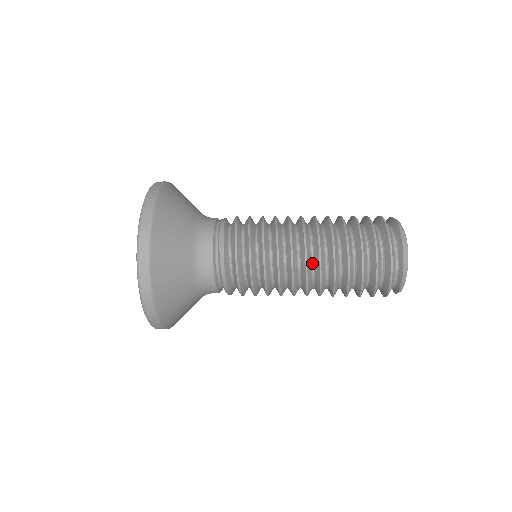
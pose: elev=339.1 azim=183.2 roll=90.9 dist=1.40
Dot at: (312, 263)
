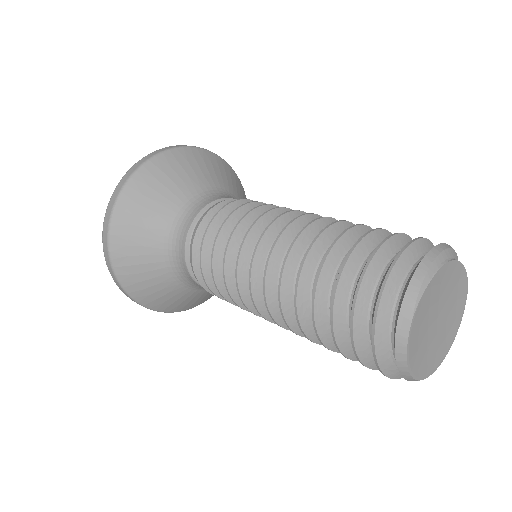
Dot at: occluded
